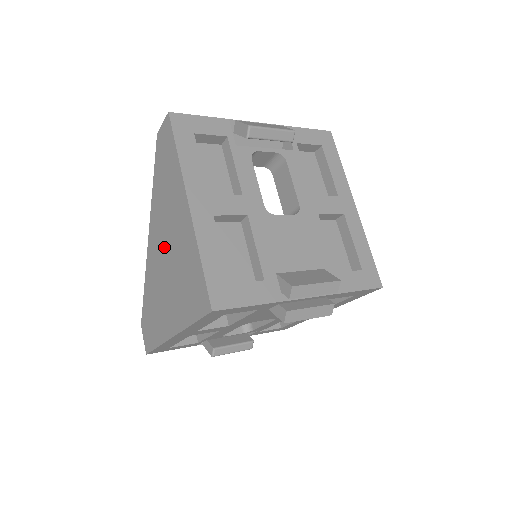
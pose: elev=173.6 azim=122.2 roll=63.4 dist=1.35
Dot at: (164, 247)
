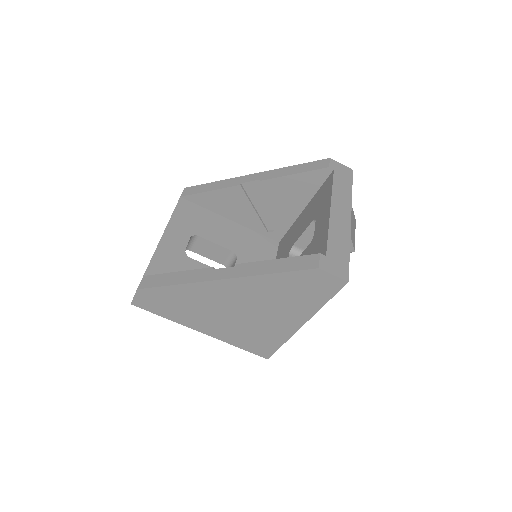
Dot at: (243, 306)
